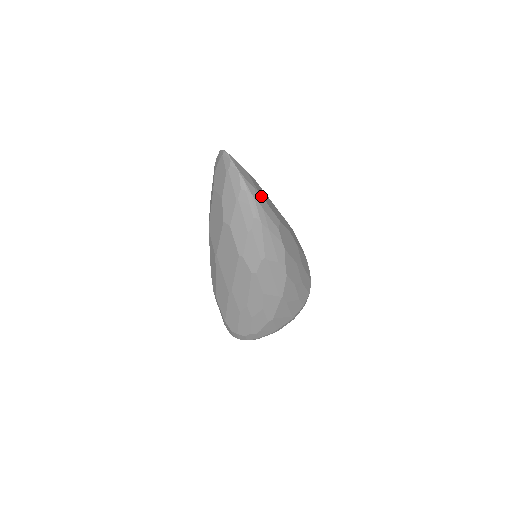
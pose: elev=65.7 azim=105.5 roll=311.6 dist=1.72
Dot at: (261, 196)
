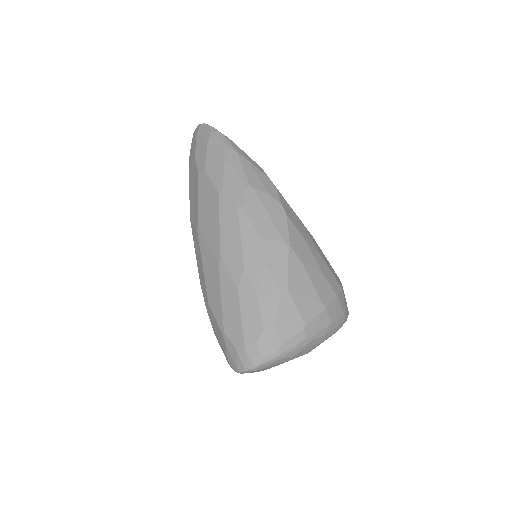
Dot at: occluded
